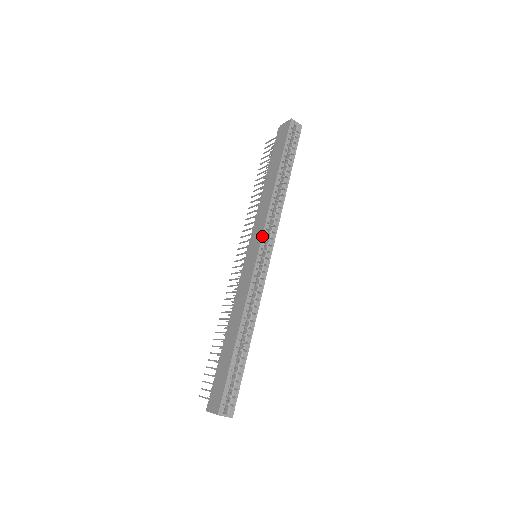
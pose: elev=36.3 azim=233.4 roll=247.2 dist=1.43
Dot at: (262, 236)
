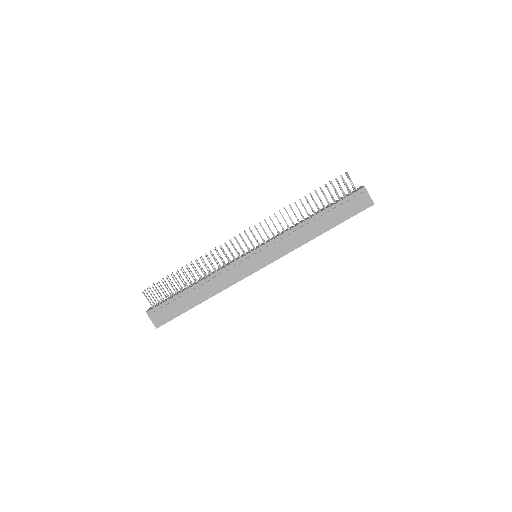
Dot at: occluded
